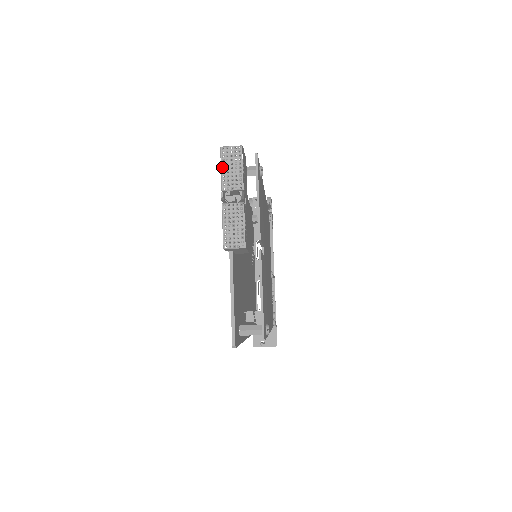
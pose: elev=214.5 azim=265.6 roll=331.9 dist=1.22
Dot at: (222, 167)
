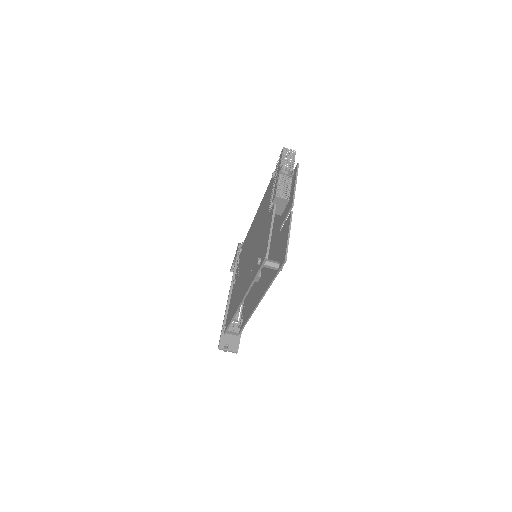
Dot at: (283, 156)
